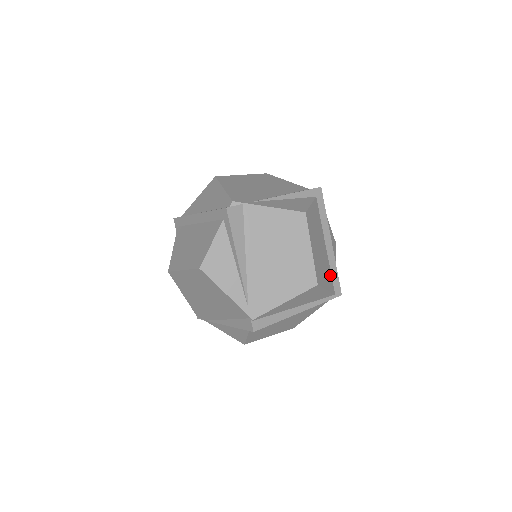
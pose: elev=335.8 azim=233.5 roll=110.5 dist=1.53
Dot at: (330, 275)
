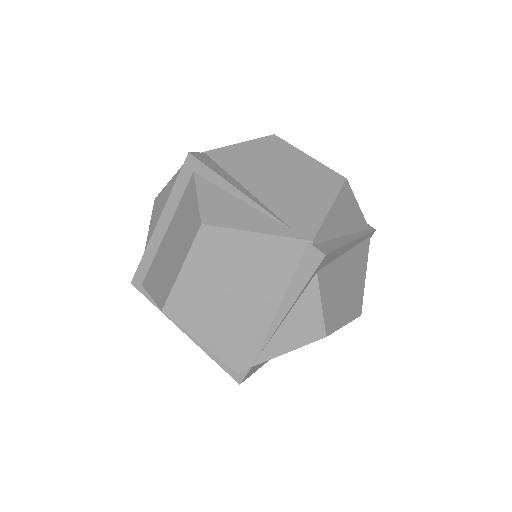
Dot at: occluded
